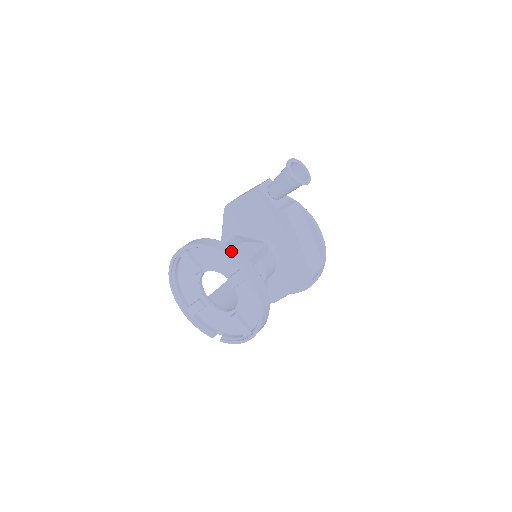
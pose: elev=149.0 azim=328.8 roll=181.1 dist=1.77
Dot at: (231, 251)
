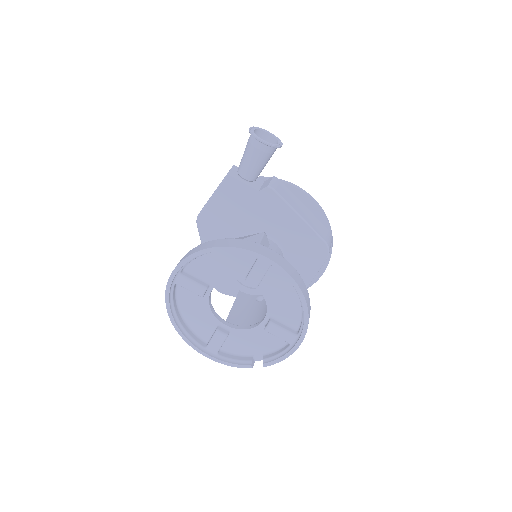
Dot at: (237, 243)
